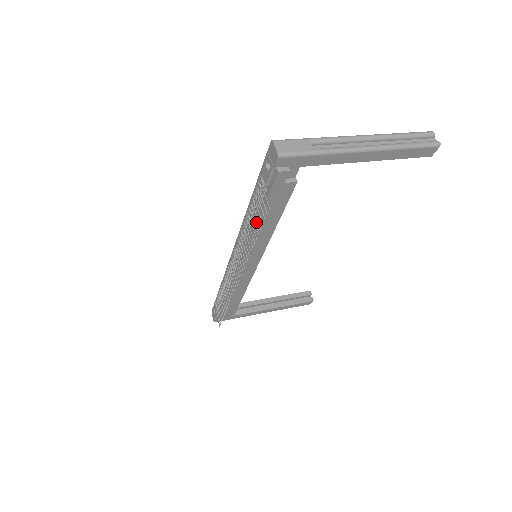
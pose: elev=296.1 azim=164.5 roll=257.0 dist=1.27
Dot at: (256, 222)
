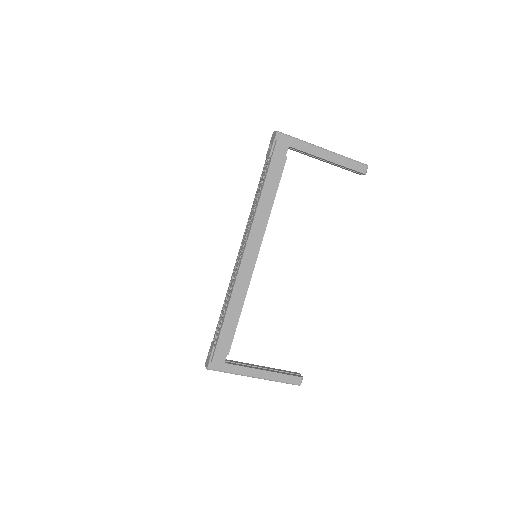
Dot at: occluded
